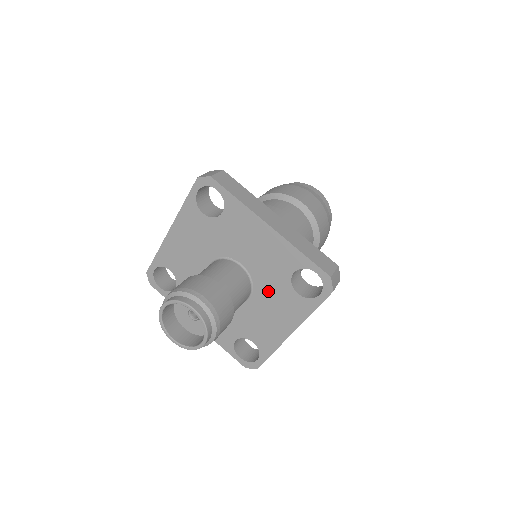
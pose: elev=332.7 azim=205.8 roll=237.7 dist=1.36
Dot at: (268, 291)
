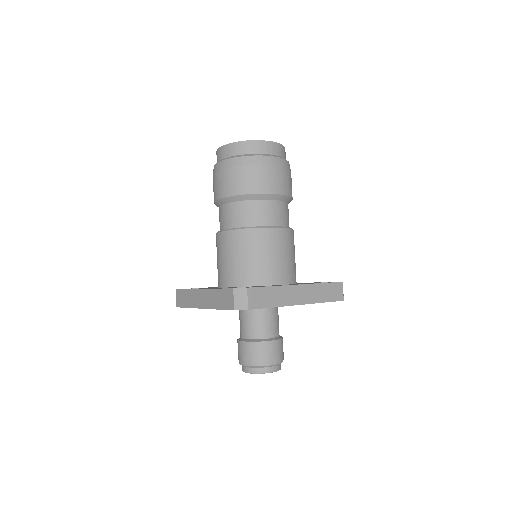
Dot at: occluded
